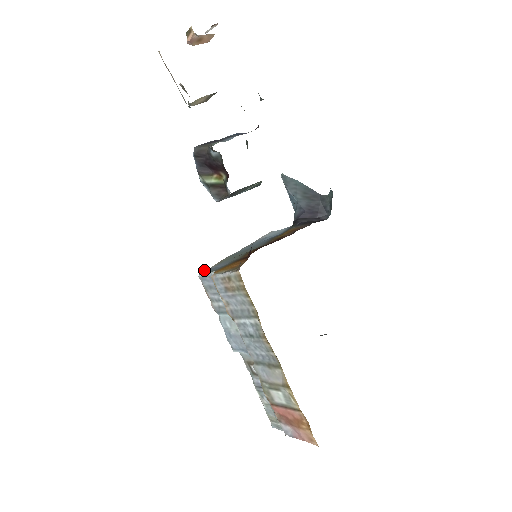
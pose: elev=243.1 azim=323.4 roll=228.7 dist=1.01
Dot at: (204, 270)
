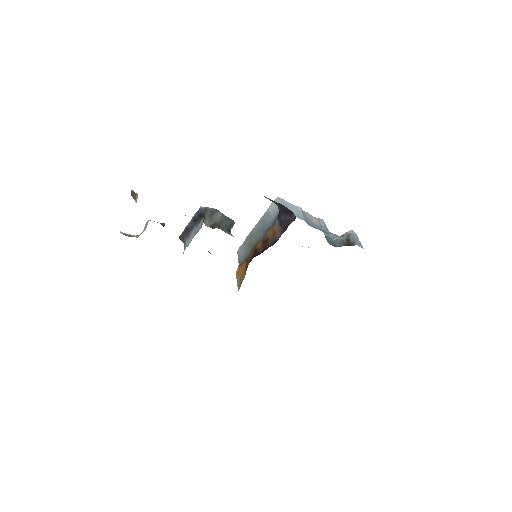
Dot at: (239, 248)
